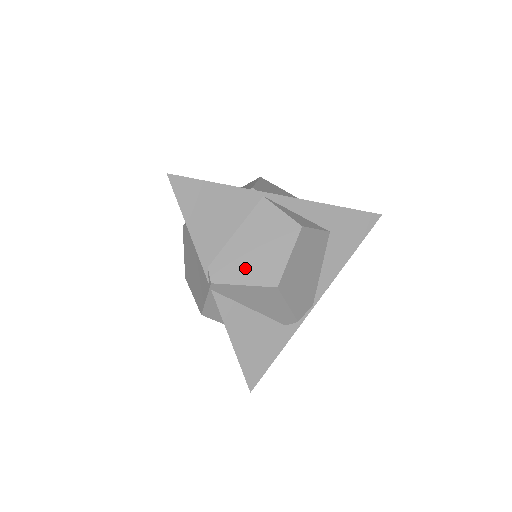
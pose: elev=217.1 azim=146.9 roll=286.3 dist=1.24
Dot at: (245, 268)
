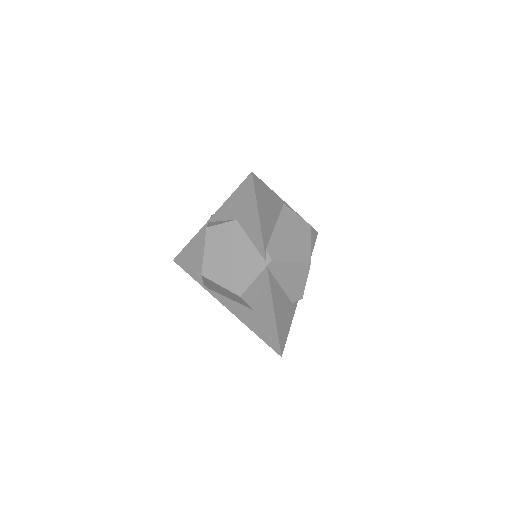
Dot at: (289, 250)
